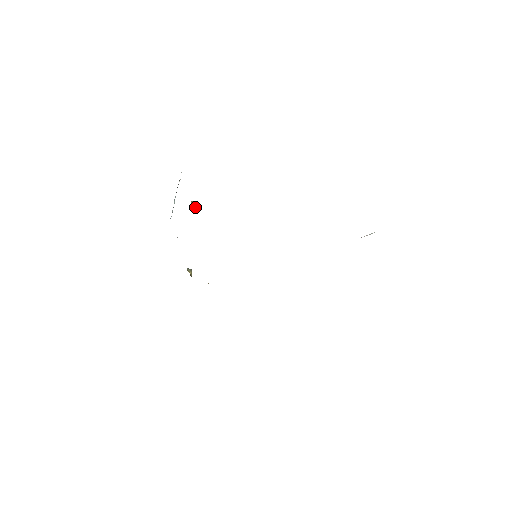
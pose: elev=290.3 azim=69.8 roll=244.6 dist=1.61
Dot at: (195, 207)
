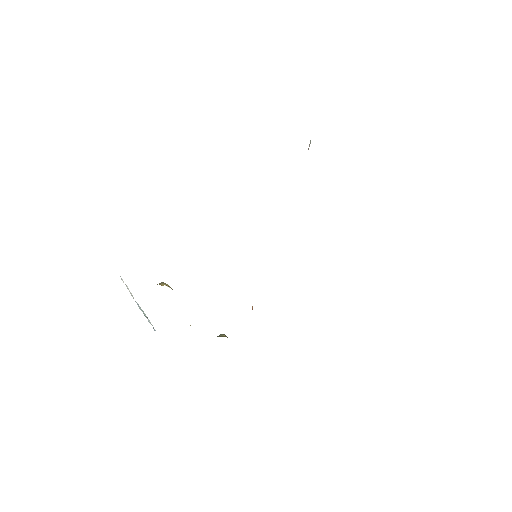
Dot at: (165, 284)
